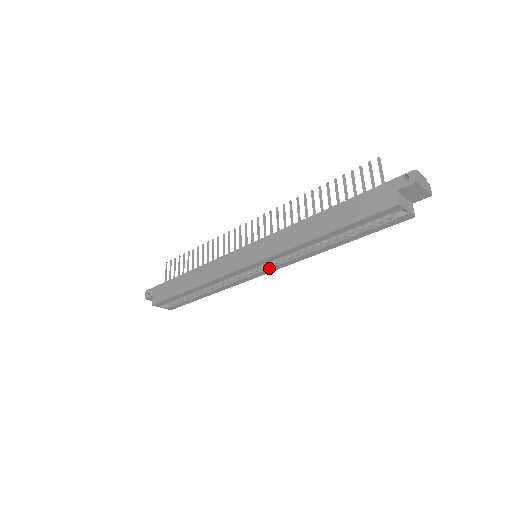
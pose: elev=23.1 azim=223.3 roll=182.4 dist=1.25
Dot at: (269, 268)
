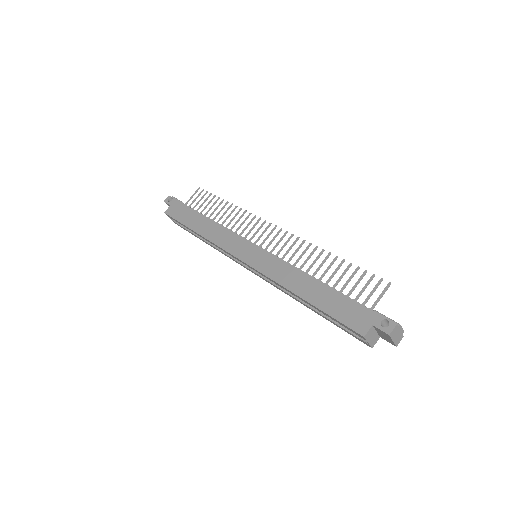
Dot at: (257, 273)
